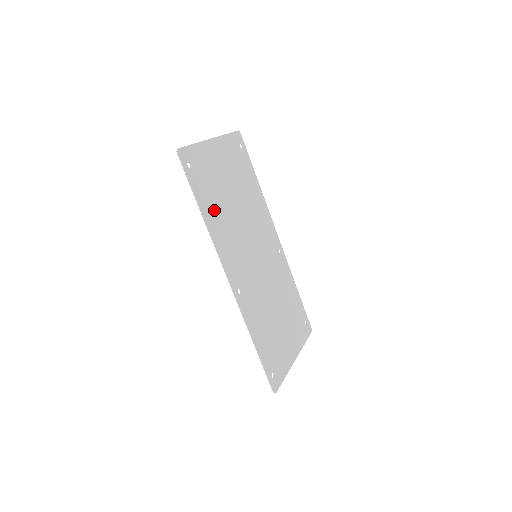
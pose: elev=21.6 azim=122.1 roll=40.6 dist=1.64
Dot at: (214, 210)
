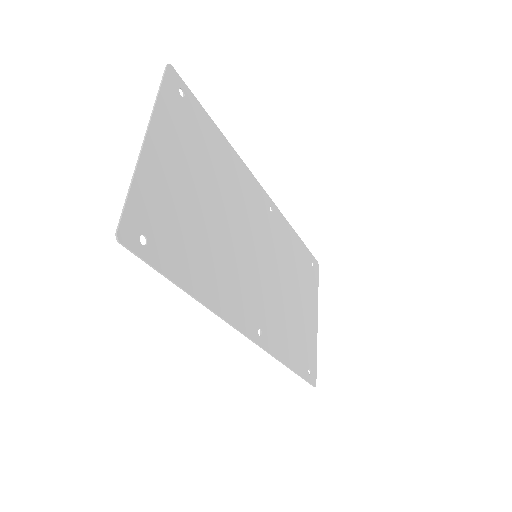
Dot at: (199, 265)
